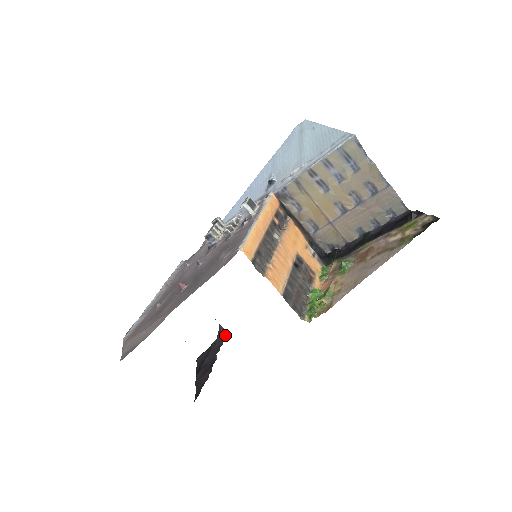
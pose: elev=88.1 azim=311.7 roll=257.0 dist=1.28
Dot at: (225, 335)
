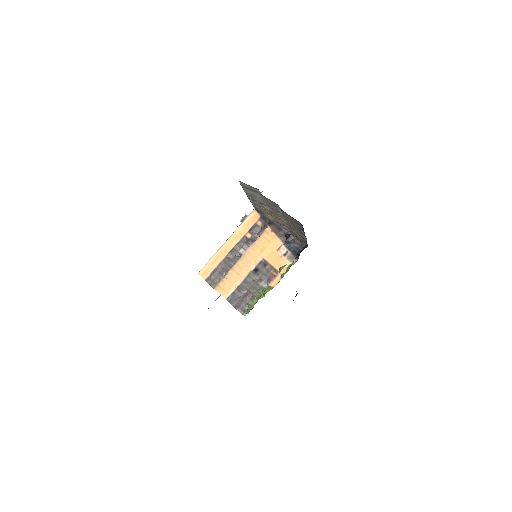
Dot at: occluded
